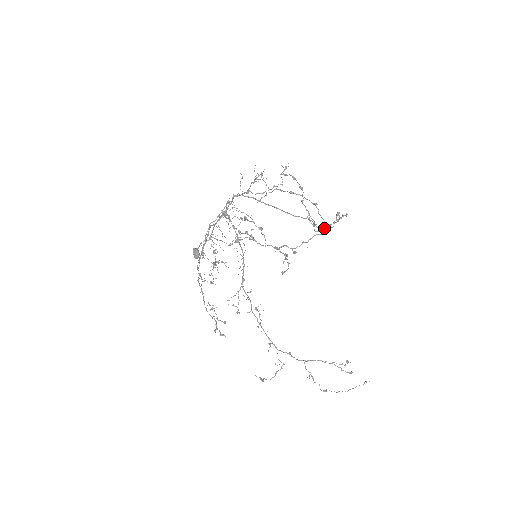
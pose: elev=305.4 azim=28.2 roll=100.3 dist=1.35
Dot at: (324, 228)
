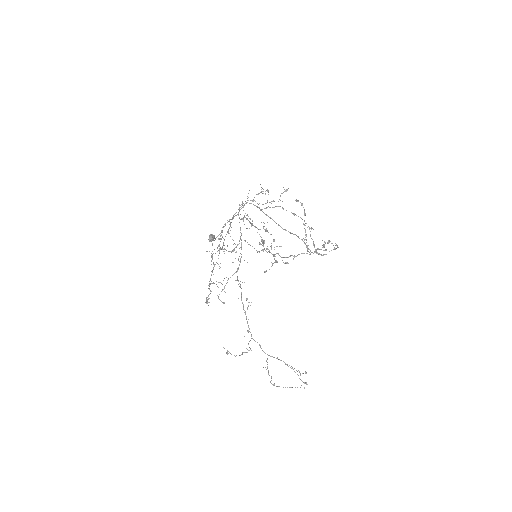
Dot at: (317, 252)
